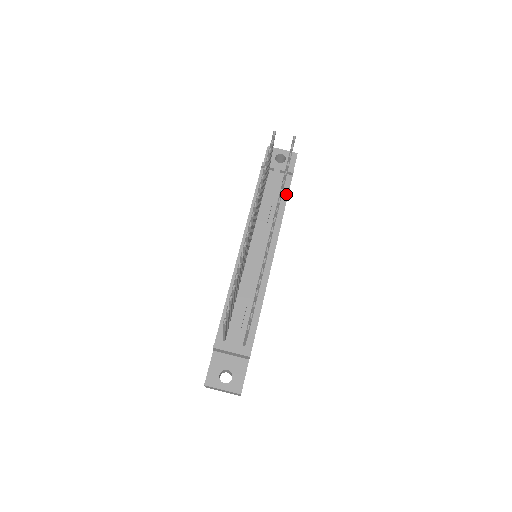
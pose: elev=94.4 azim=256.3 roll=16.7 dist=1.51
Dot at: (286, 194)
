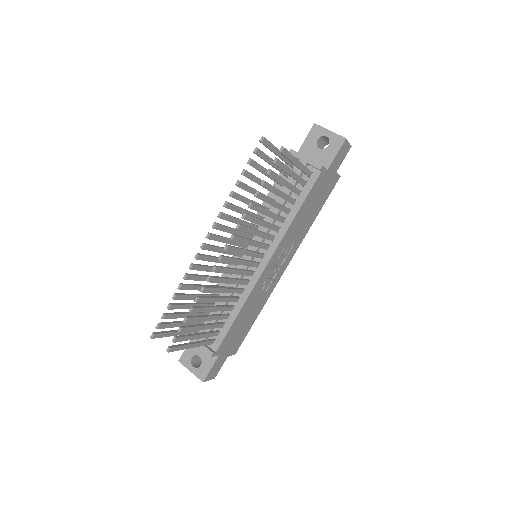
Dot at: (305, 194)
